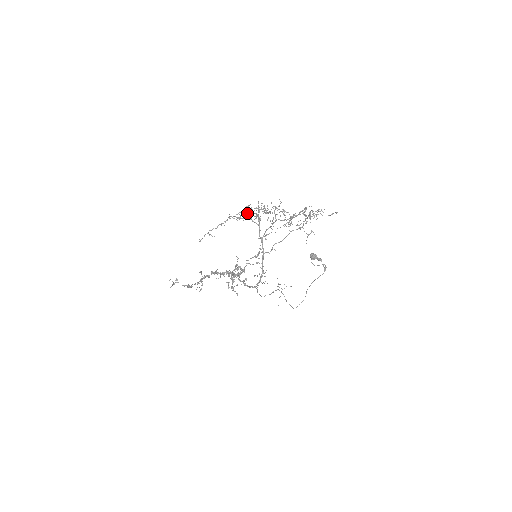
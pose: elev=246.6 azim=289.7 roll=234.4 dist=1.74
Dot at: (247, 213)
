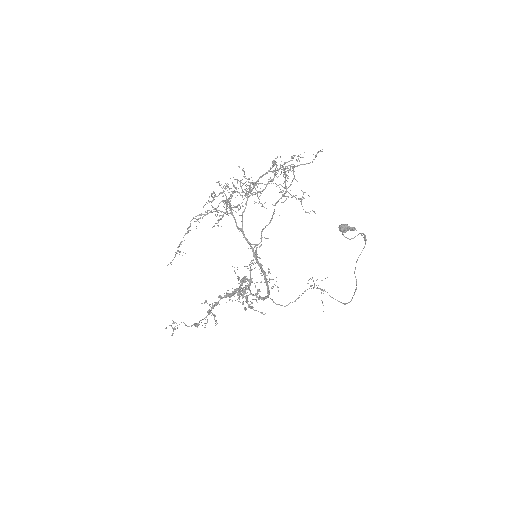
Dot at: (218, 205)
